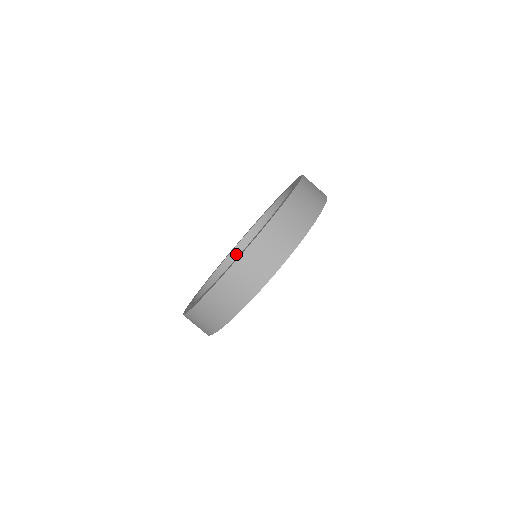
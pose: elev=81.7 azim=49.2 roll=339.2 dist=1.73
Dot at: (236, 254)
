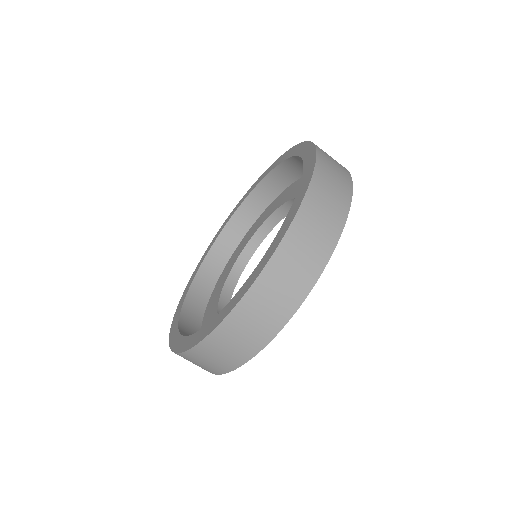
Dot at: (248, 206)
